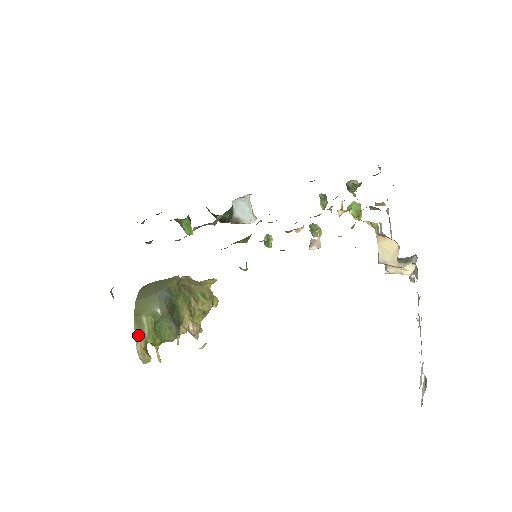
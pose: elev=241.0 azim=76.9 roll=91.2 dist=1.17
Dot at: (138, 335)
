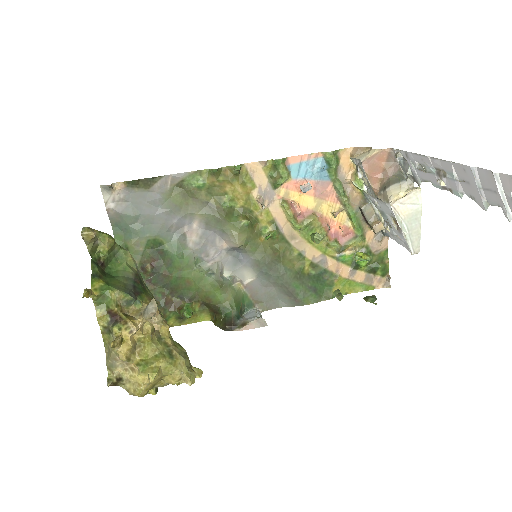
Dot at: occluded
